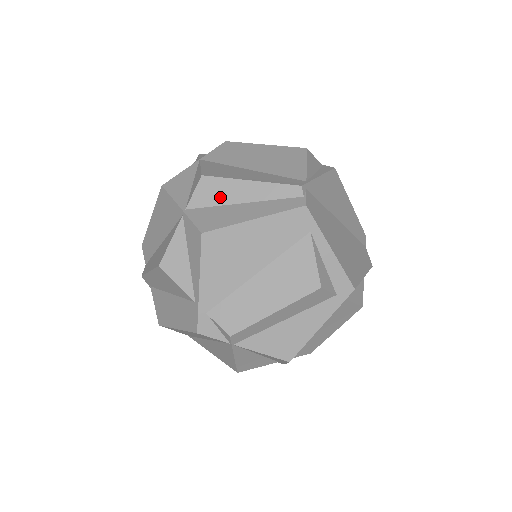
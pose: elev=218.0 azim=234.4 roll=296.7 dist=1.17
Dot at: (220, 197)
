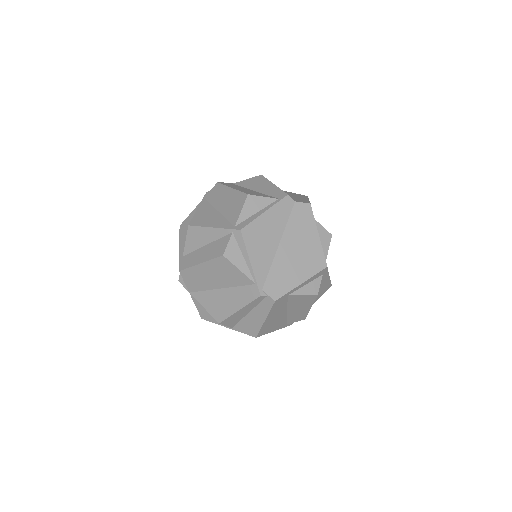
Dot at: (237, 319)
